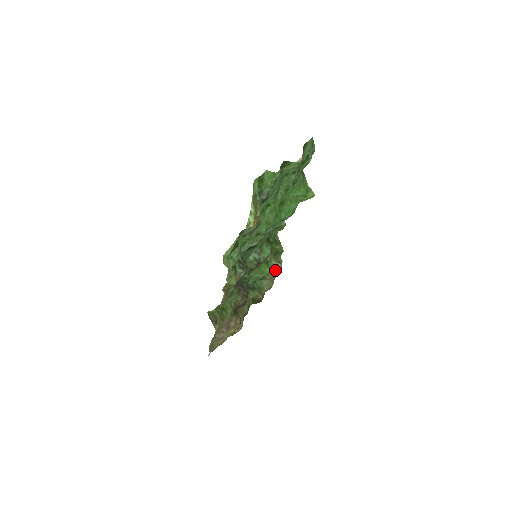
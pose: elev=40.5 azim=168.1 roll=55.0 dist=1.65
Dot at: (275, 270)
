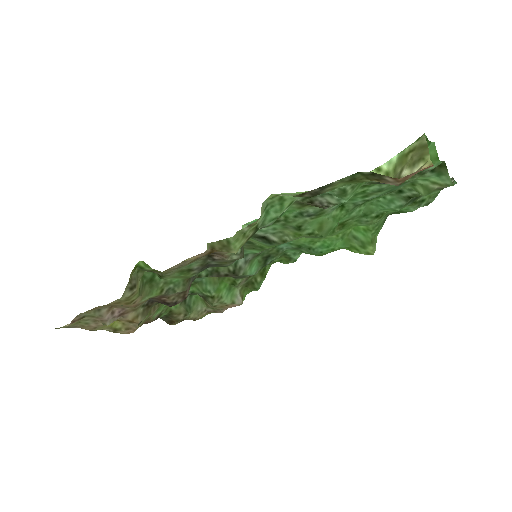
Dot at: (230, 301)
